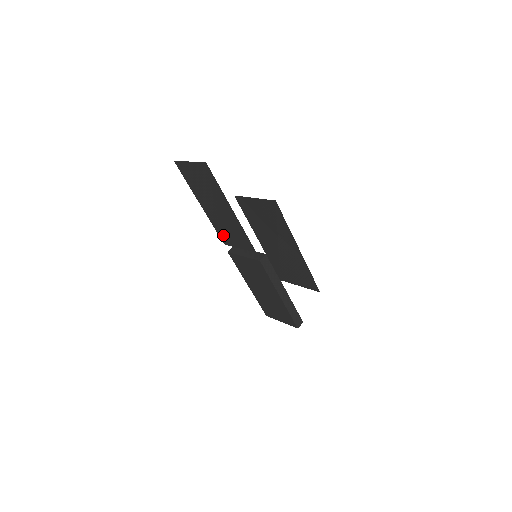
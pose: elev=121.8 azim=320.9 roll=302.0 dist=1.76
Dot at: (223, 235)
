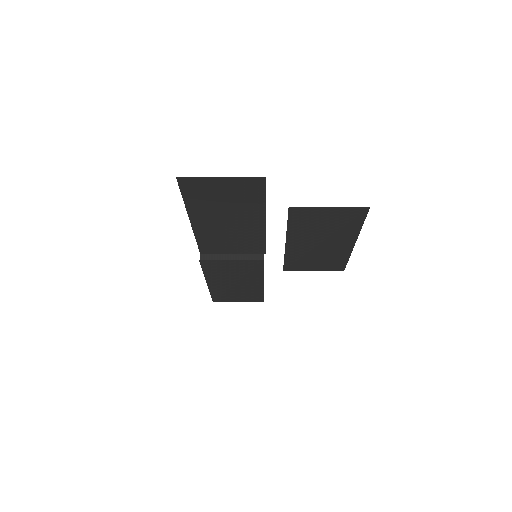
Dot at: (209, 246)
